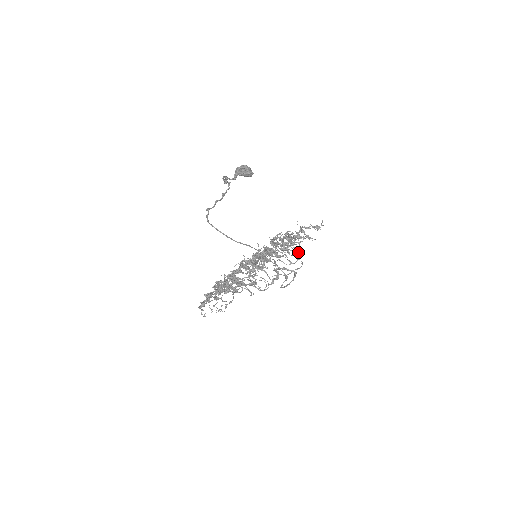
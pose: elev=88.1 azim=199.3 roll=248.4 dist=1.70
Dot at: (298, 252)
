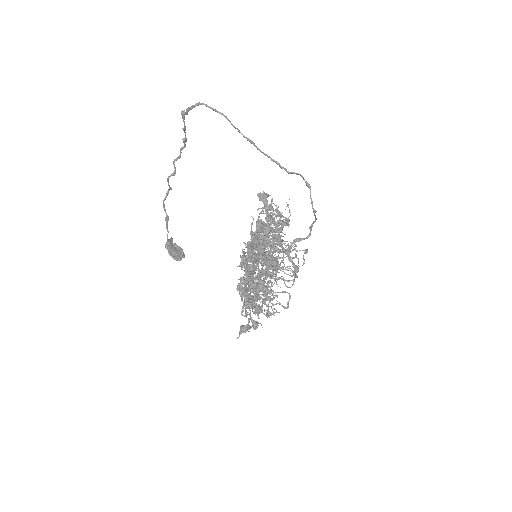
Dot at: (291, 251)
